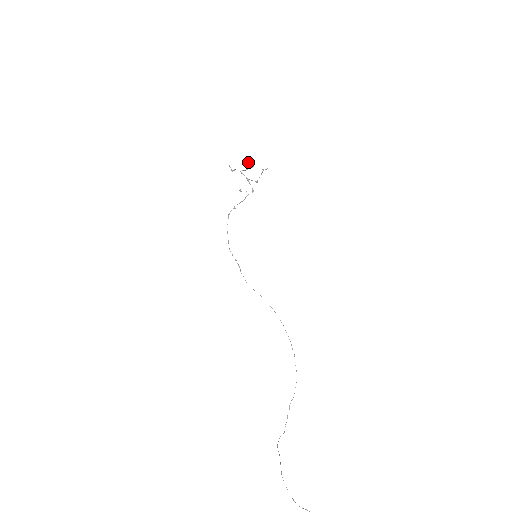
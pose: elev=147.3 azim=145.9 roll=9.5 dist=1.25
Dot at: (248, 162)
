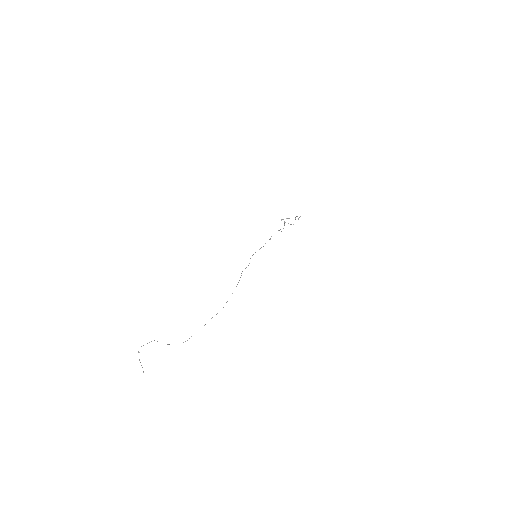
Dot at: (295, 217)
